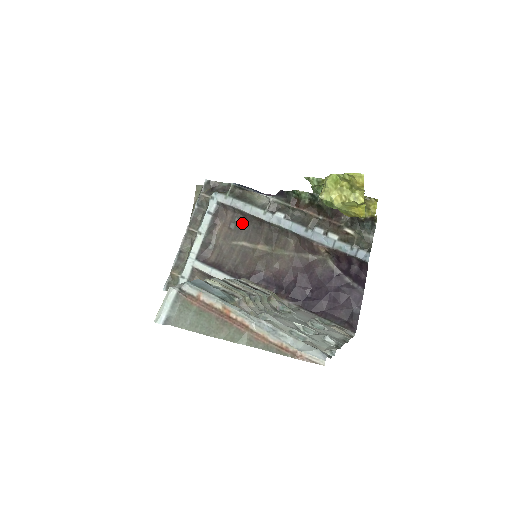
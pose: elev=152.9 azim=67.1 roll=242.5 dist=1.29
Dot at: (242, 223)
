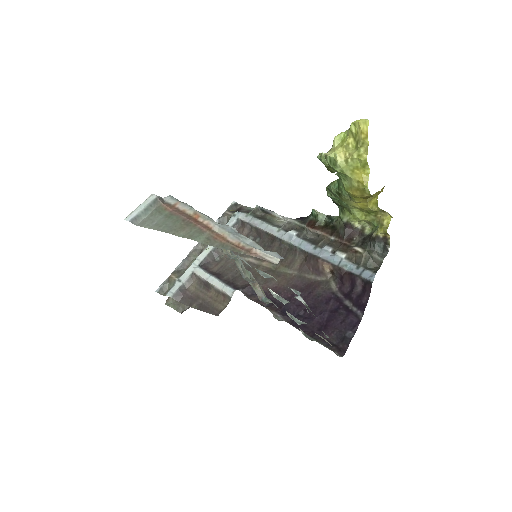
Dot at: (255, 241)
